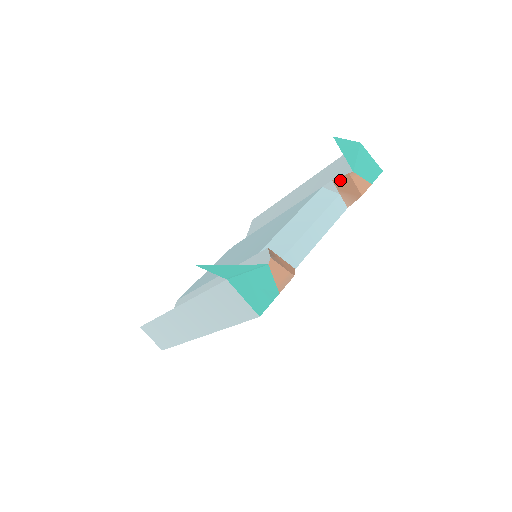
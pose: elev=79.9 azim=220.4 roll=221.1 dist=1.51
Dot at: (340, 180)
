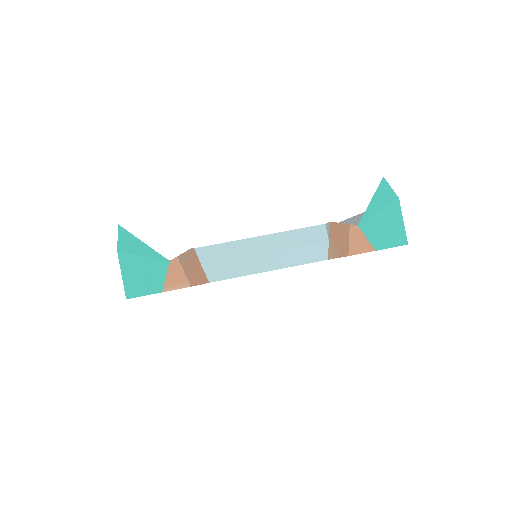
Dot at: (337, 226)
